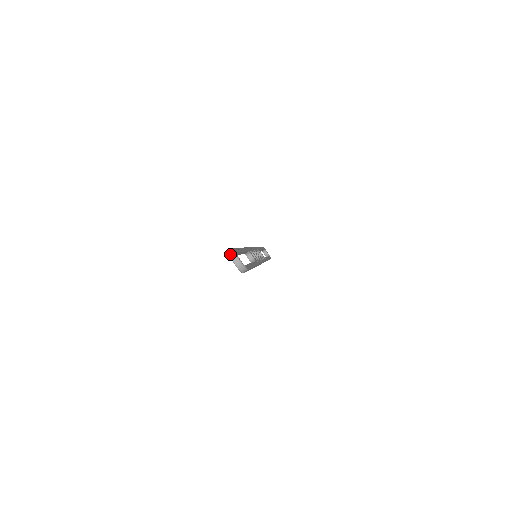
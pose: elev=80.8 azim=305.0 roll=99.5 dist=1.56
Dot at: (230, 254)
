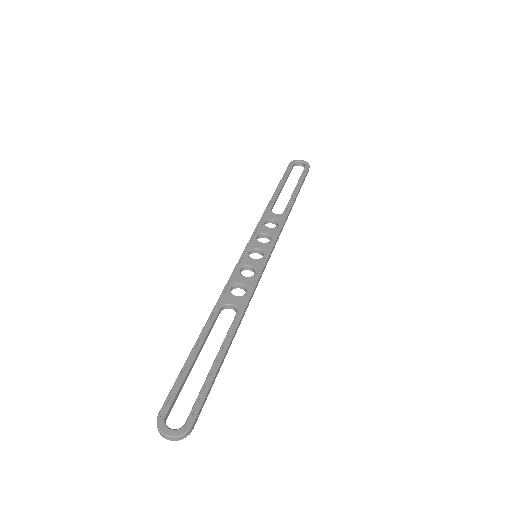
Dot at: occluded
